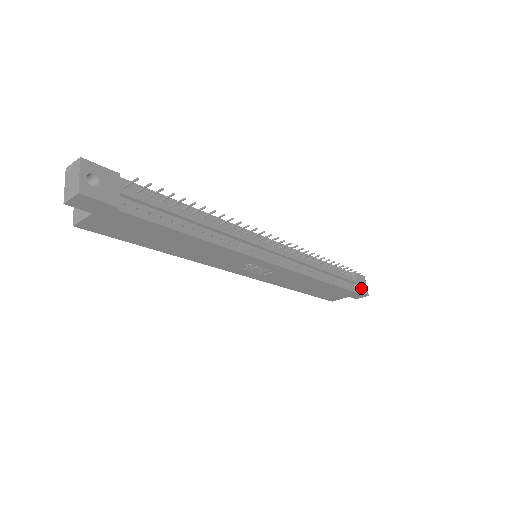
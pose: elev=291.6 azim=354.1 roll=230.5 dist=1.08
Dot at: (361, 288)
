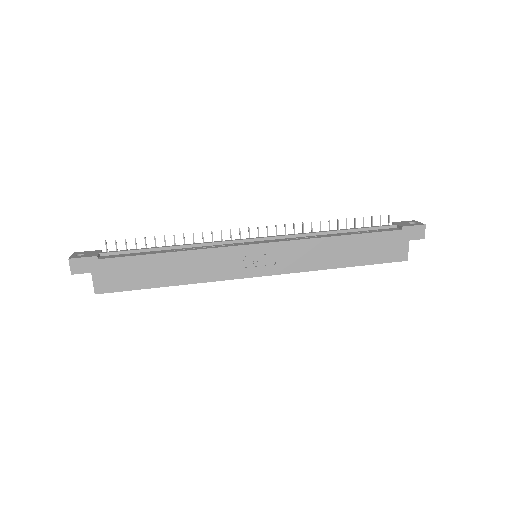
Dot at: (408, 225)
